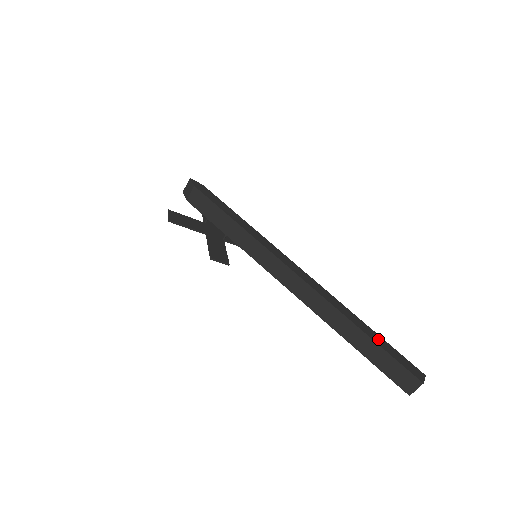
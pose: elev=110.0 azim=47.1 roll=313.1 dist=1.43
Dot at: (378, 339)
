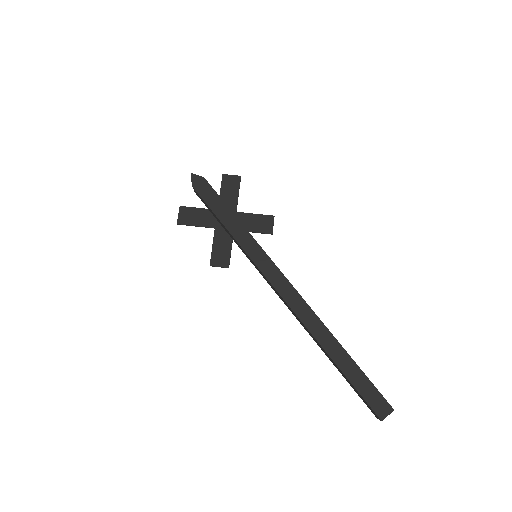
Dot at: (350, 368)
